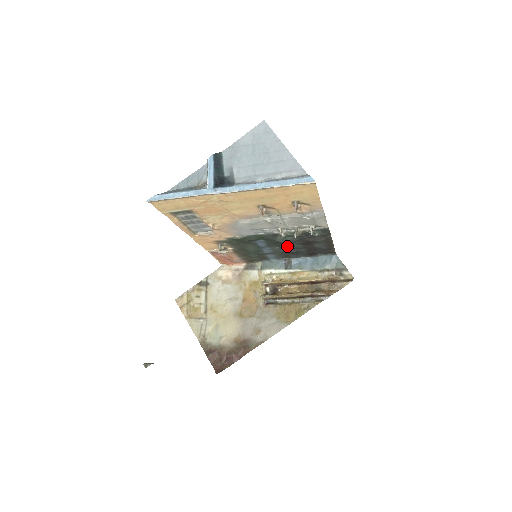
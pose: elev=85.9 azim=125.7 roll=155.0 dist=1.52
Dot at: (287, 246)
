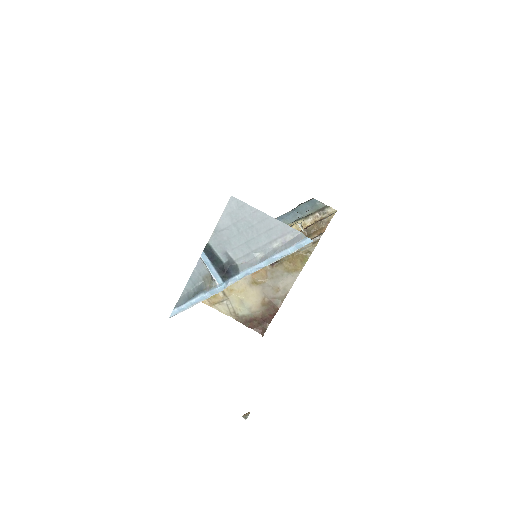
Dot at: occluded
